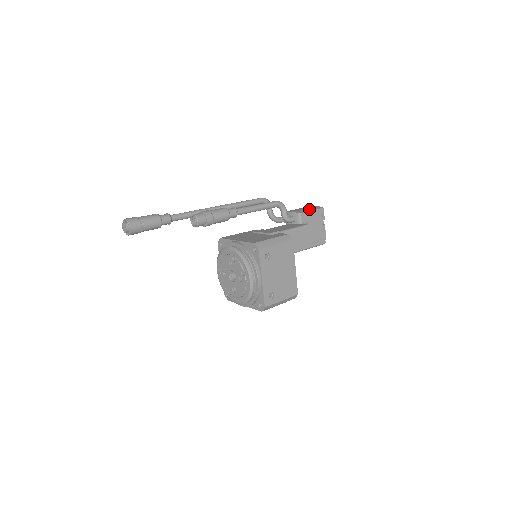
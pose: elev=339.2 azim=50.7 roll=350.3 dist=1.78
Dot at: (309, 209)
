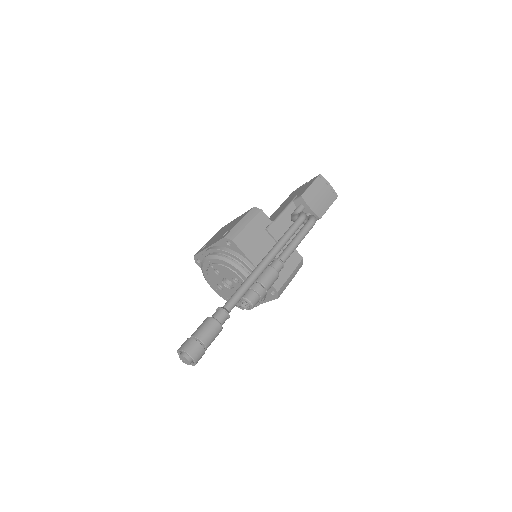
Dot at: (327, 203)
